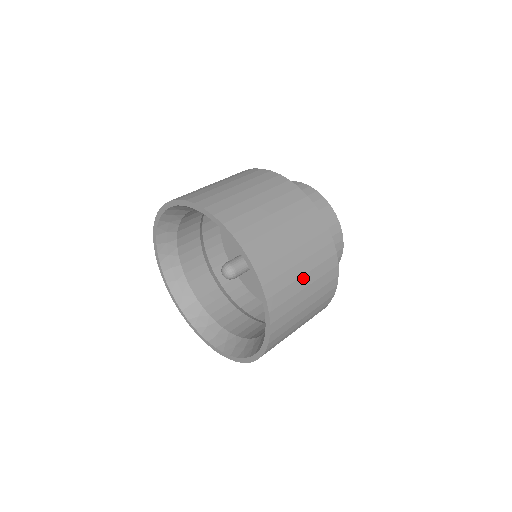
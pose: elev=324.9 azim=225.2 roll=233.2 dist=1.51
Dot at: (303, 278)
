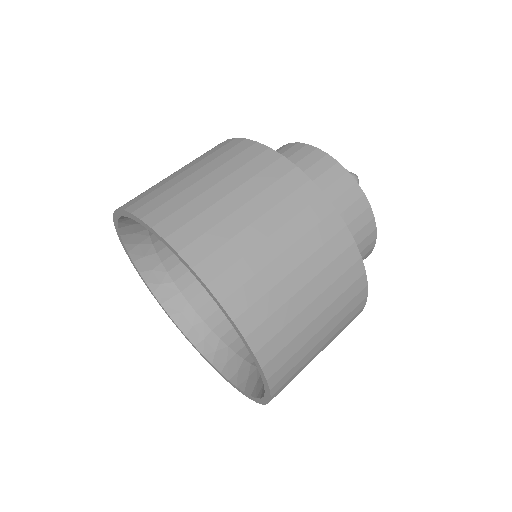
Dot at: (319, 333)
